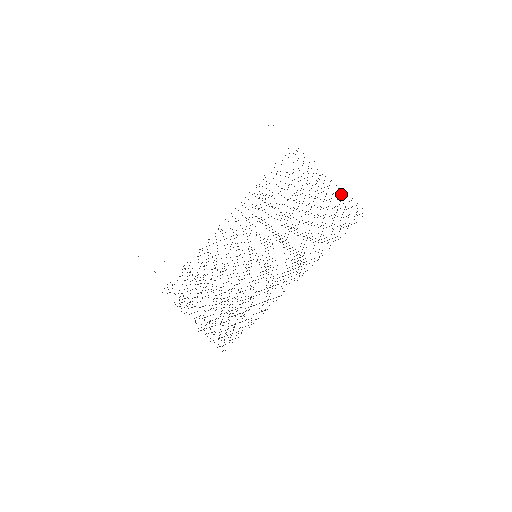
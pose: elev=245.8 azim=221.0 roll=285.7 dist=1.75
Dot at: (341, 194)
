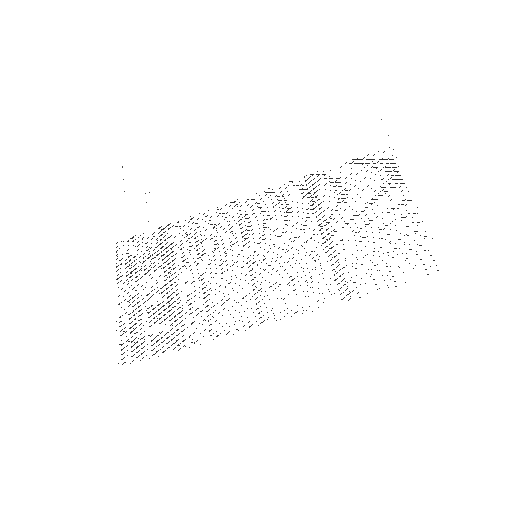
Dot at: occluded
